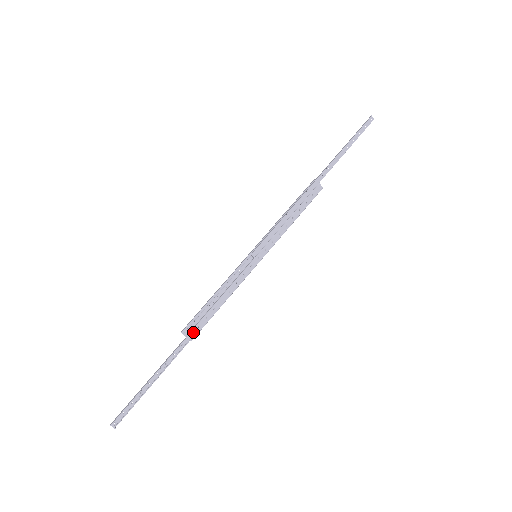
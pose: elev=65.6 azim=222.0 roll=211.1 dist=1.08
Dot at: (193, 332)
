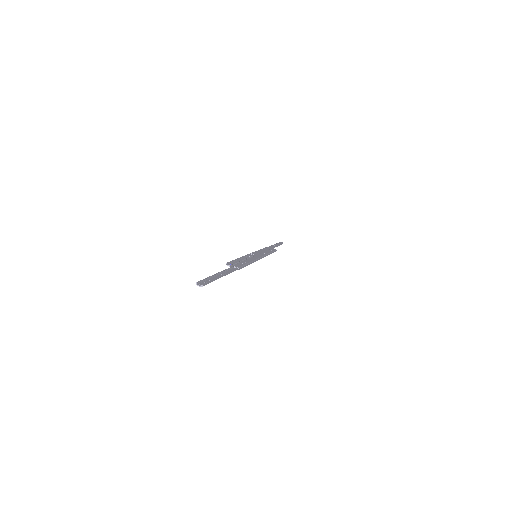
Dot at: (236, 265)
